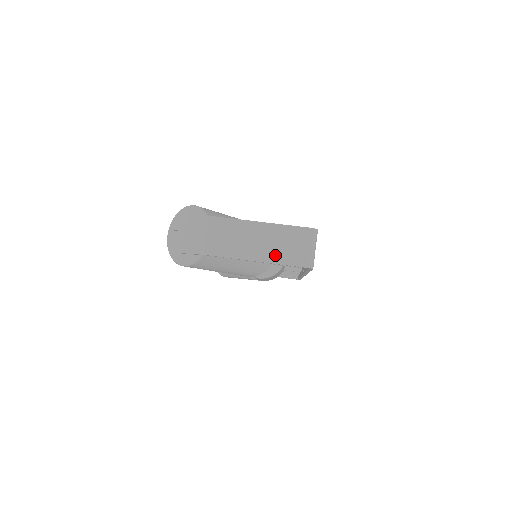
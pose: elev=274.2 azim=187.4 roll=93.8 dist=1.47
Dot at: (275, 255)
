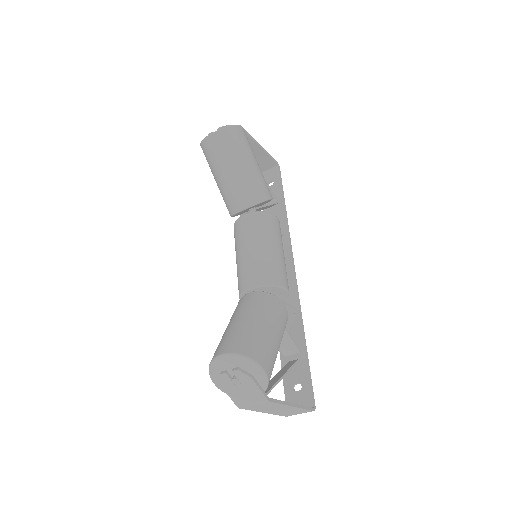
Dot at: (279, 413)
